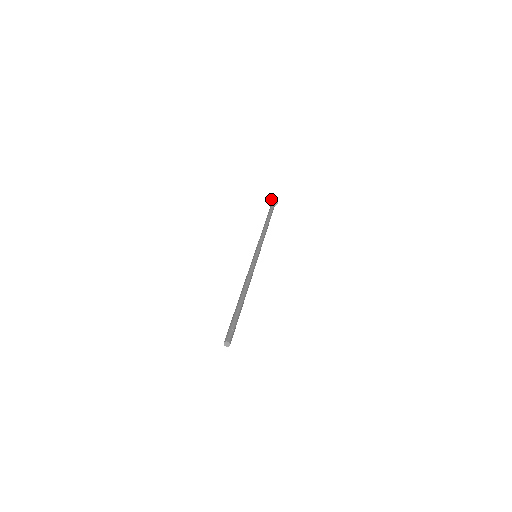
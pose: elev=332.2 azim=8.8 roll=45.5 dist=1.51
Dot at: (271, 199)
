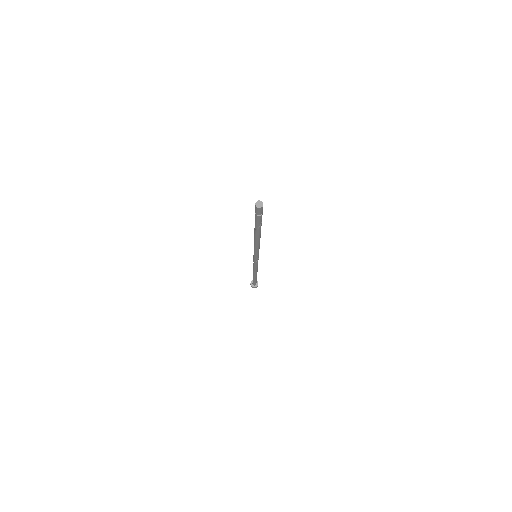
Dot at: (250, 284)
